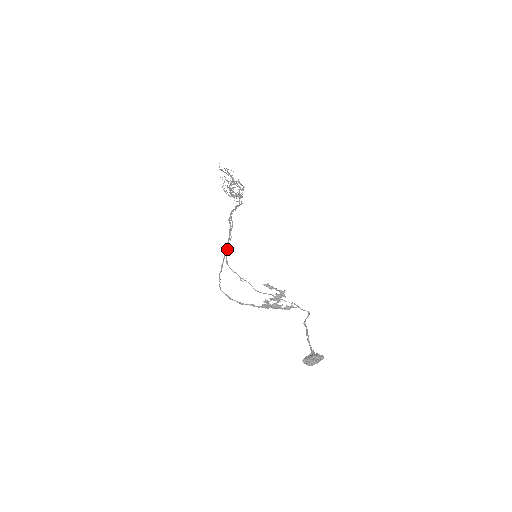
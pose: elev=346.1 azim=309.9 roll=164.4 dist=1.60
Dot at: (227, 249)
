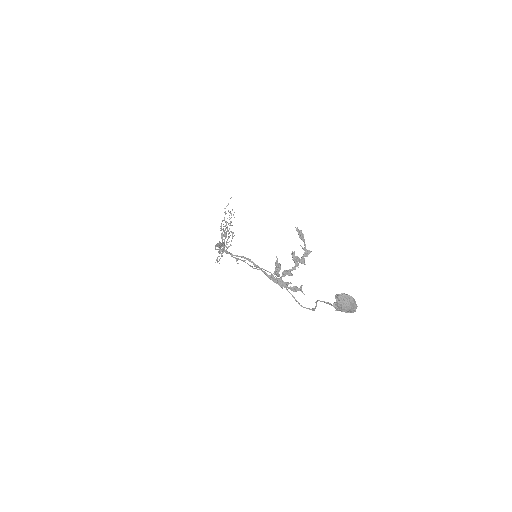
Dot at: (220, 246)
